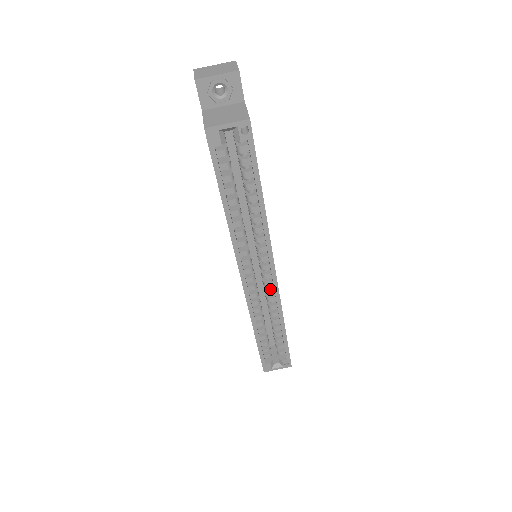
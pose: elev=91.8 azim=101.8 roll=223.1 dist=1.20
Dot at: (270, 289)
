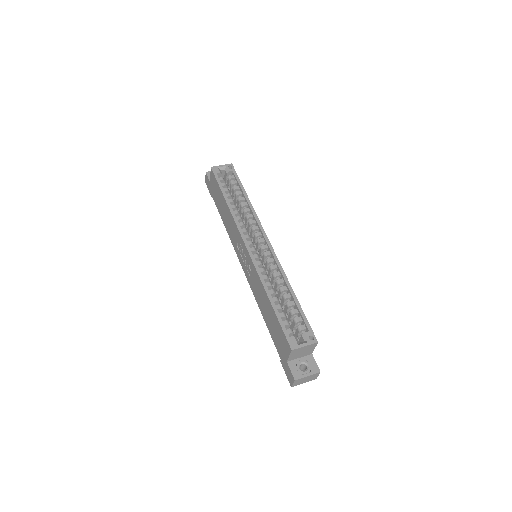
Dot at: (270, 259)
